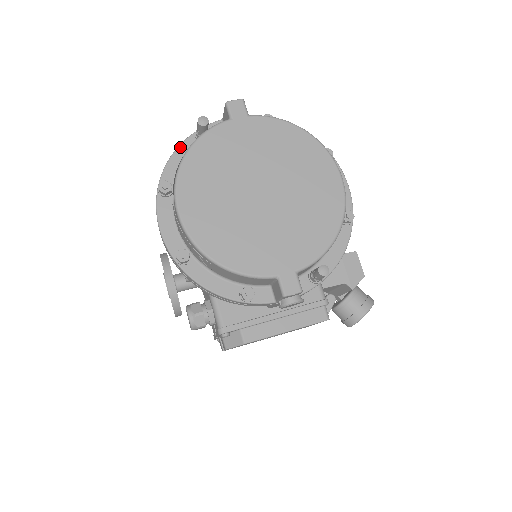
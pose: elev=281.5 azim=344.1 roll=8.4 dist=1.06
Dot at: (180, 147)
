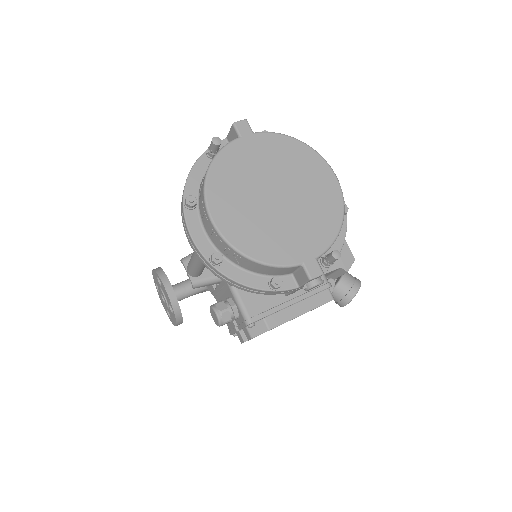
Dot at: (195, 165)
